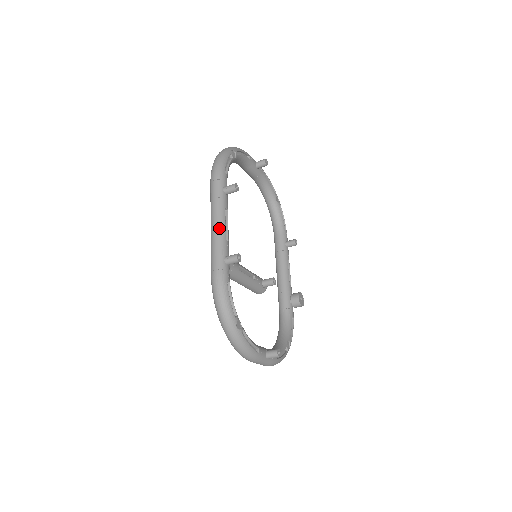
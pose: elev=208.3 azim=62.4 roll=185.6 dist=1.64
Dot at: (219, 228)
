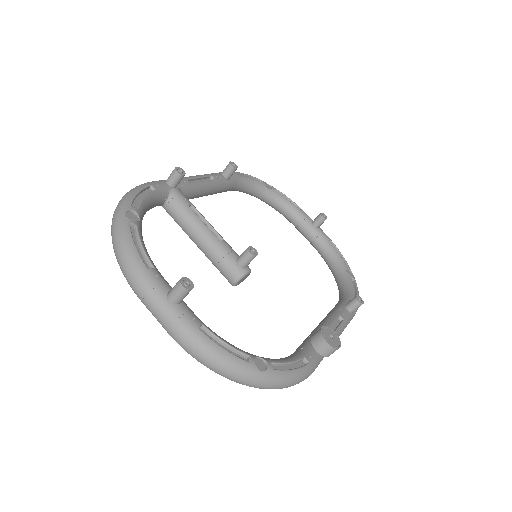
Dot at: occluded
